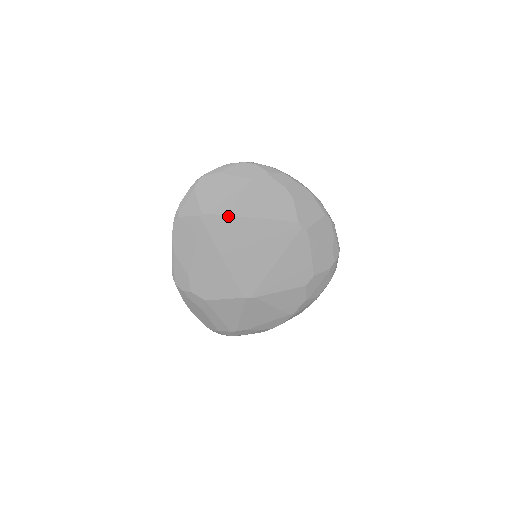
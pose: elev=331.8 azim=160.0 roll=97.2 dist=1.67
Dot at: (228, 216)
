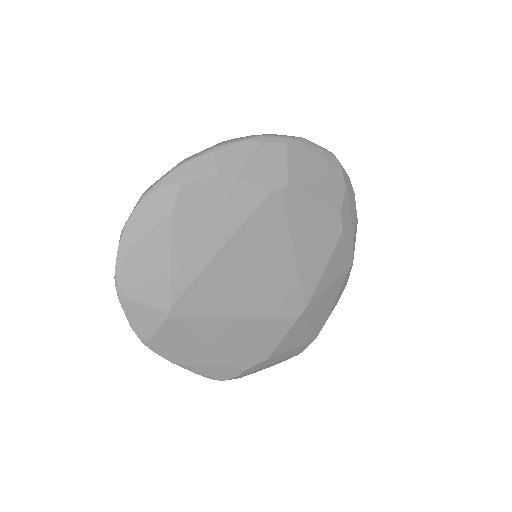
Dot at: (196, 279)
